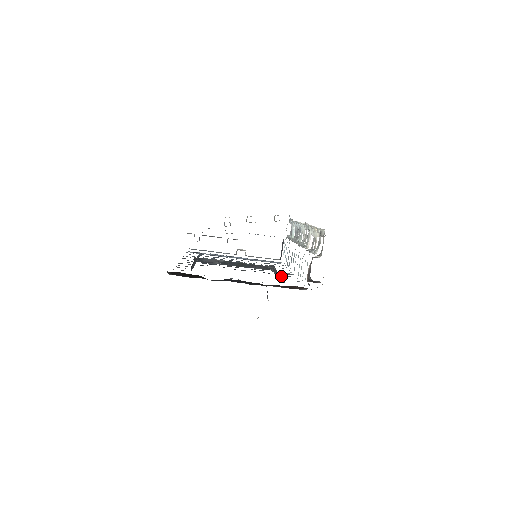
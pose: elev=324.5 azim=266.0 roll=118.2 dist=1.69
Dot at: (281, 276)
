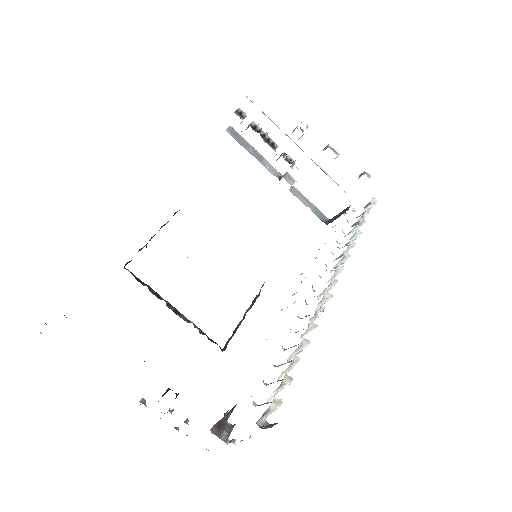
Dot at: occluded
